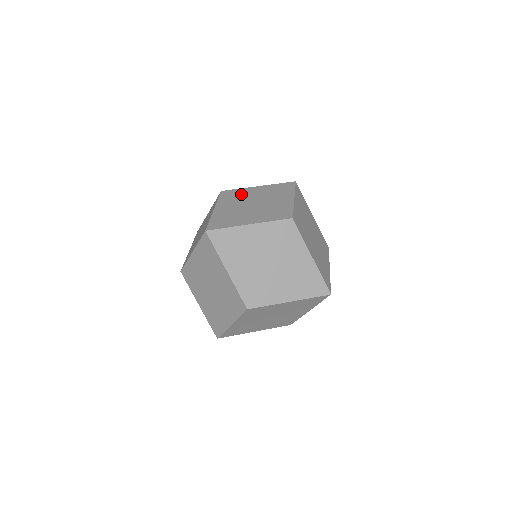
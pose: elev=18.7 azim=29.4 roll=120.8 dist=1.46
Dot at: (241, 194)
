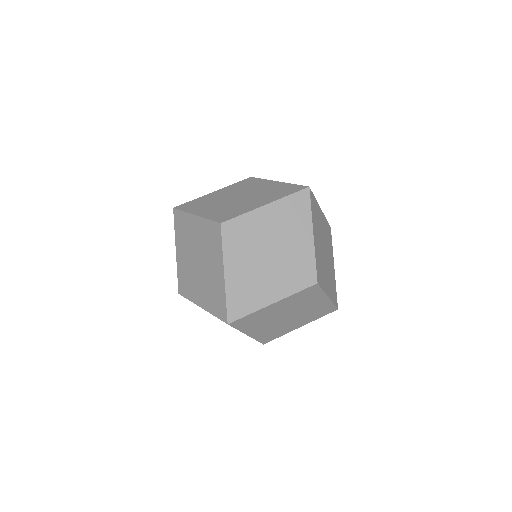
Dot at: (248, 230)
